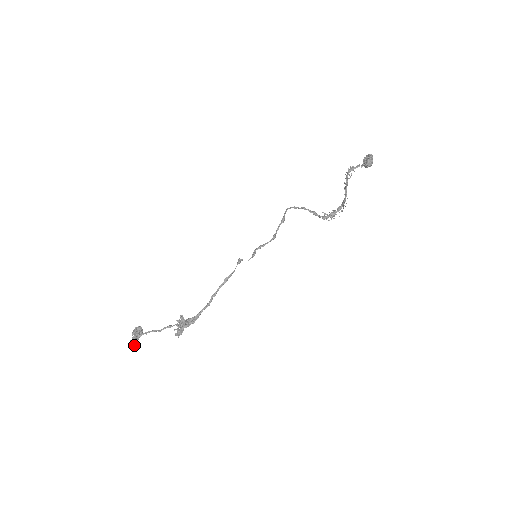
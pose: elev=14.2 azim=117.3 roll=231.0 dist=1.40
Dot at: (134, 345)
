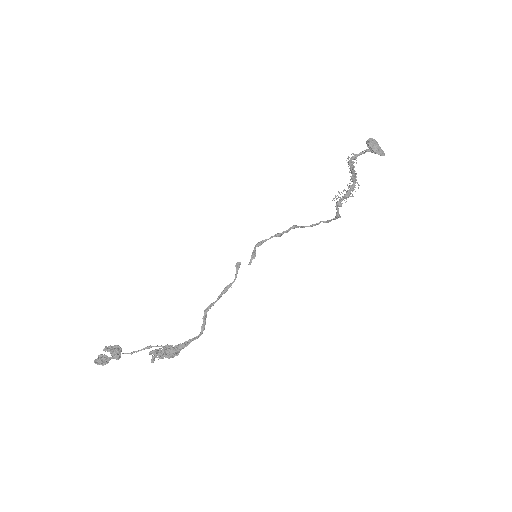
Dot at: (101, 359)
